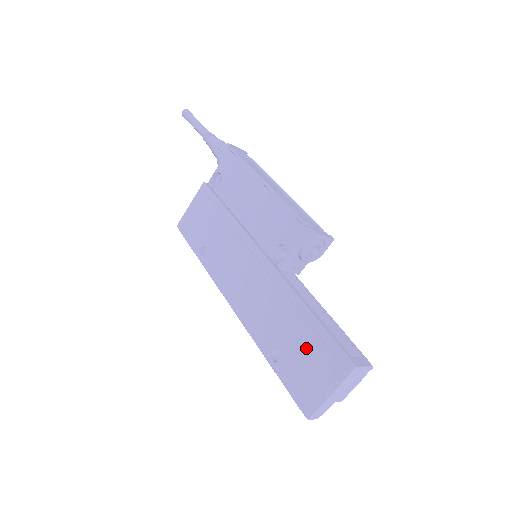
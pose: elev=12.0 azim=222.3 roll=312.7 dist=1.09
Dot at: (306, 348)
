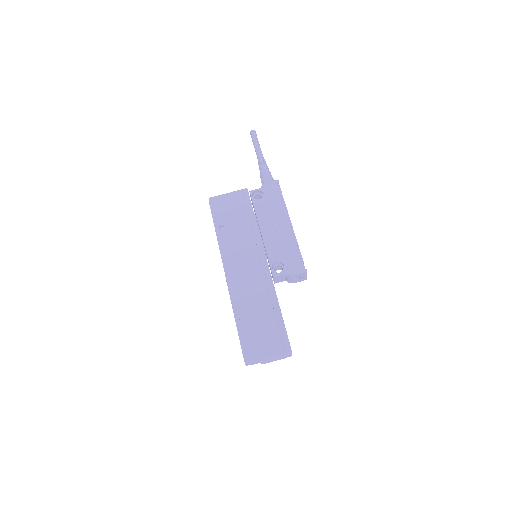
Dot at: (267, 326)
